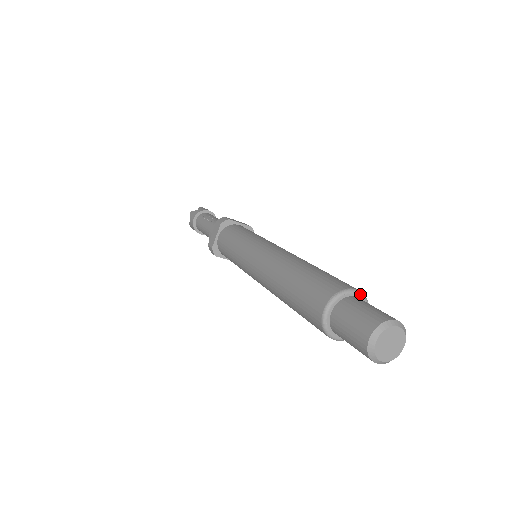
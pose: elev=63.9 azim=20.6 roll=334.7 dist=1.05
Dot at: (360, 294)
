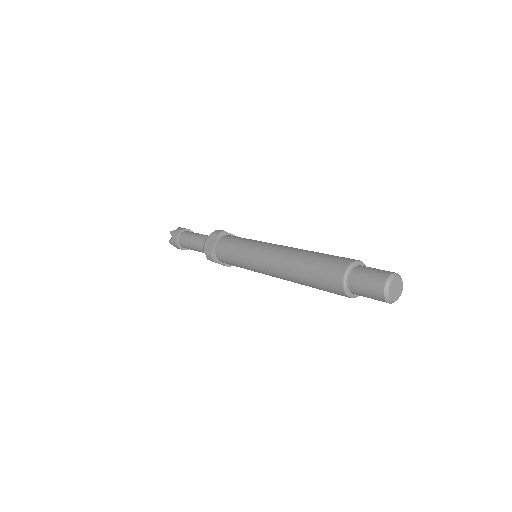
Dot at: (364, 264)
